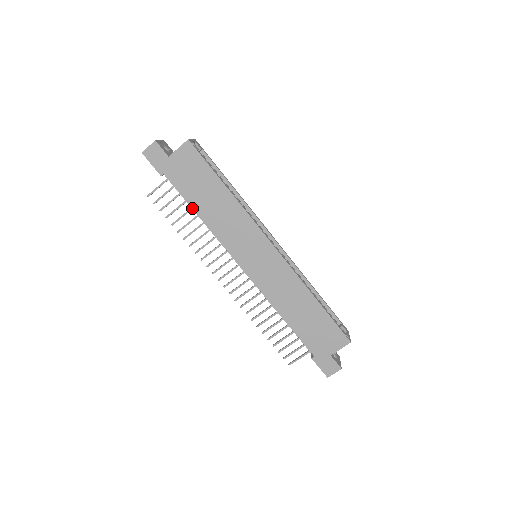
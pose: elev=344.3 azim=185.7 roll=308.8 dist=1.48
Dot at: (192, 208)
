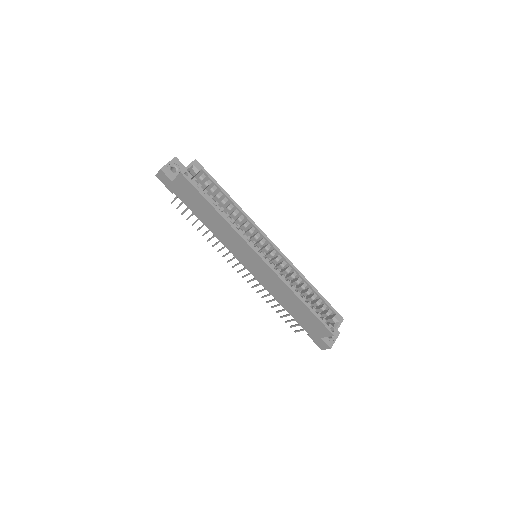
Dot at: (199, 219)
